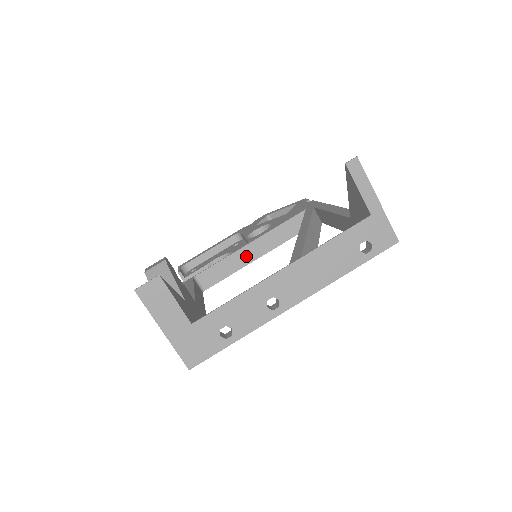
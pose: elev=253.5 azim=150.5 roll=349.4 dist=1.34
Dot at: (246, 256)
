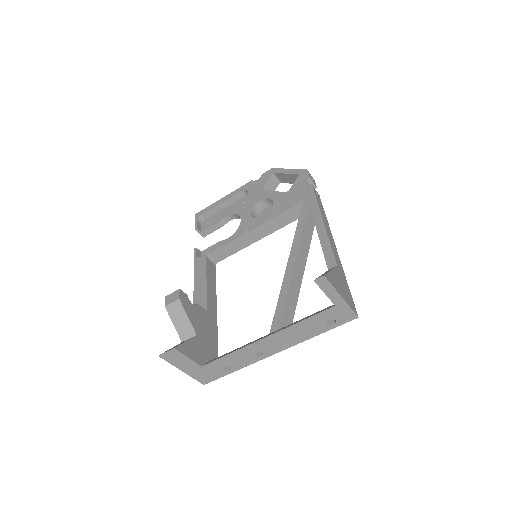
Dot at: (250, 238)
